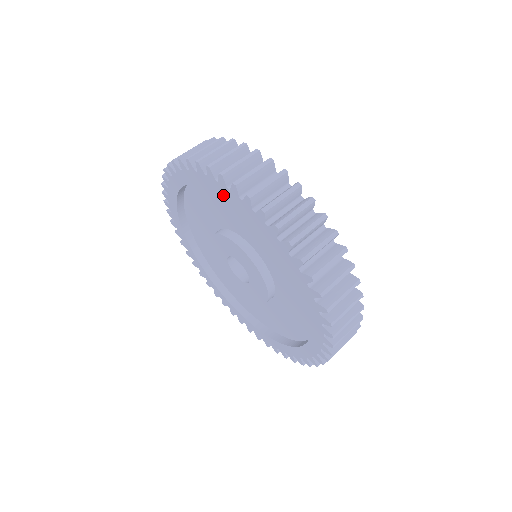
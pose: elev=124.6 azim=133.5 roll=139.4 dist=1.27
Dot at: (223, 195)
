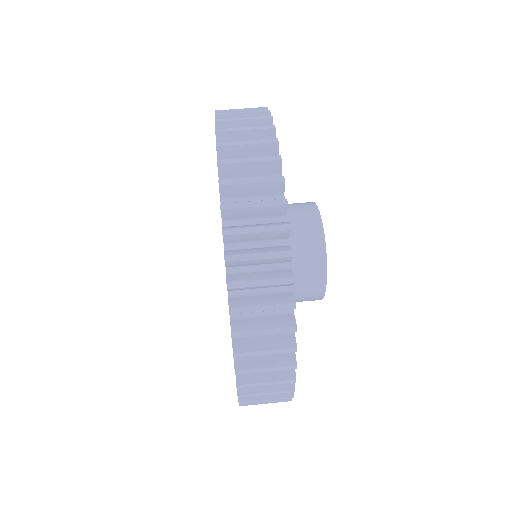
Dot at: occluded
